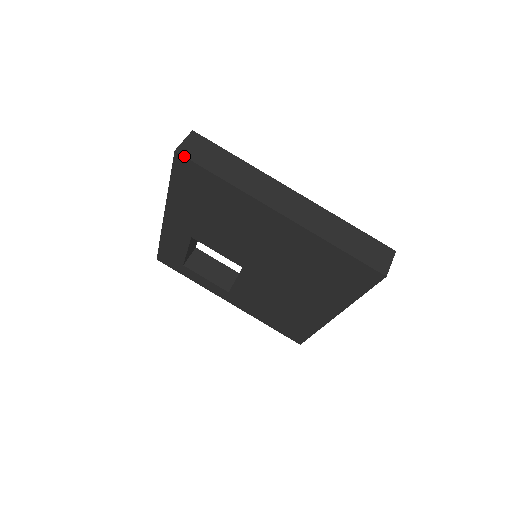
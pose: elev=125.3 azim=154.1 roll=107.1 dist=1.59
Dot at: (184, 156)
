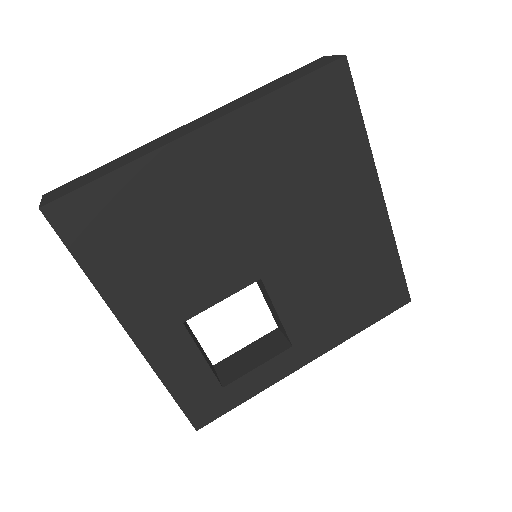
Dot at: (53, 201)
